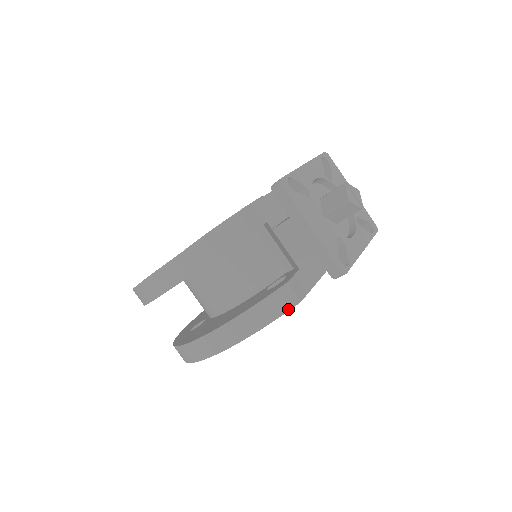
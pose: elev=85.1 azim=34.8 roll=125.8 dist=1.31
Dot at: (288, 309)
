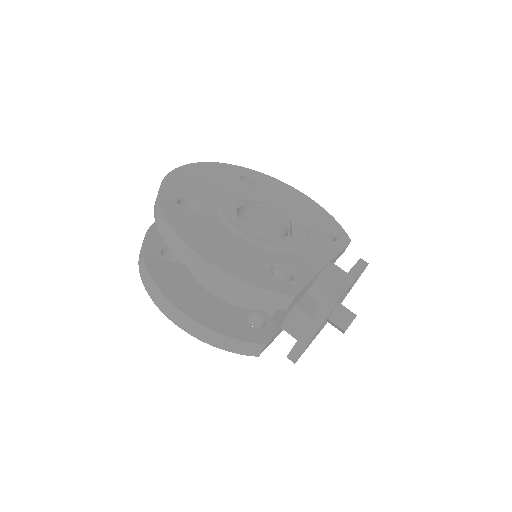
Dot at: (248, 355)
